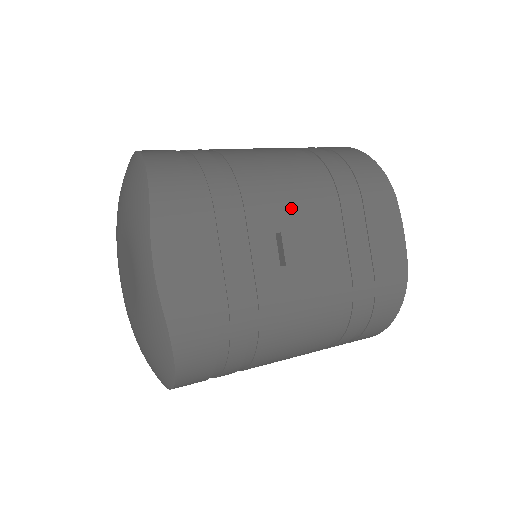
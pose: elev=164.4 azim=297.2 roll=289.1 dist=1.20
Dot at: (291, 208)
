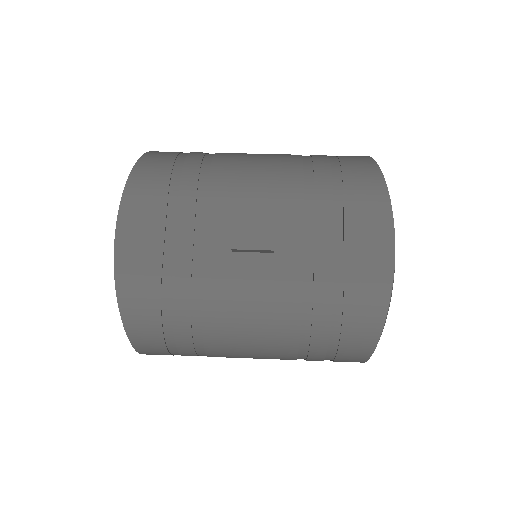
Dot at: (255, 200)
